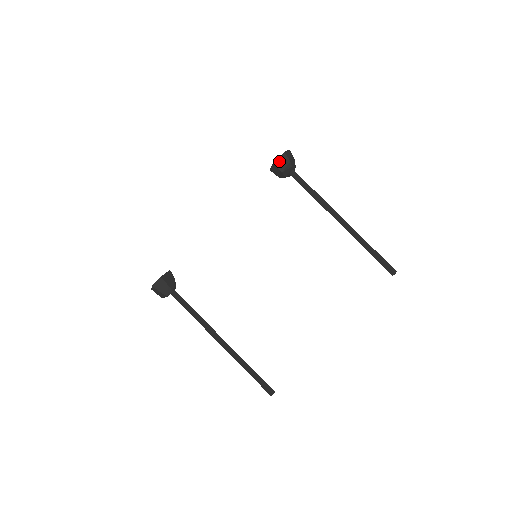
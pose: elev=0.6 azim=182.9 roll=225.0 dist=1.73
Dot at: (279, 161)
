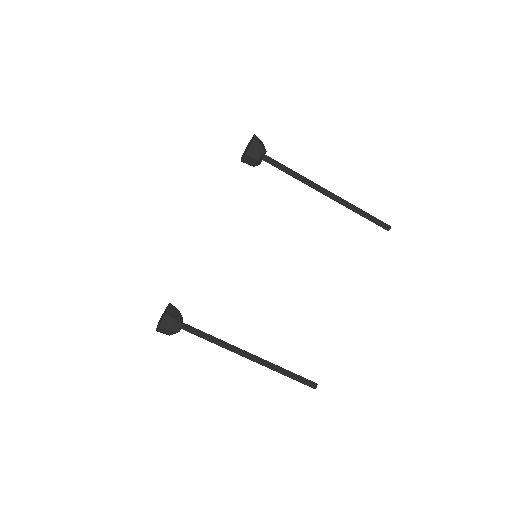
Dot at: (251, 149)
